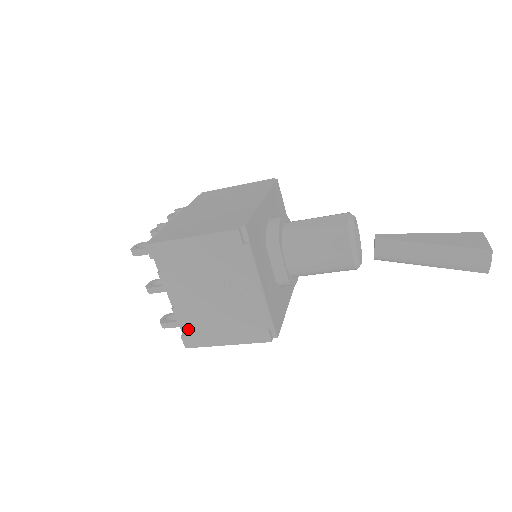
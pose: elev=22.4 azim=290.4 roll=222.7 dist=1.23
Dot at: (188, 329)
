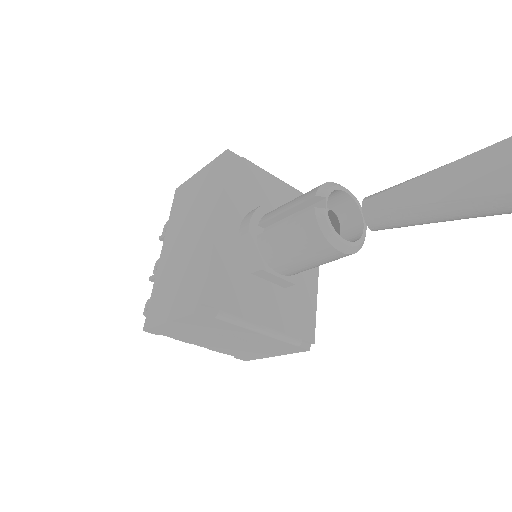
Dot at: (235, 355)
